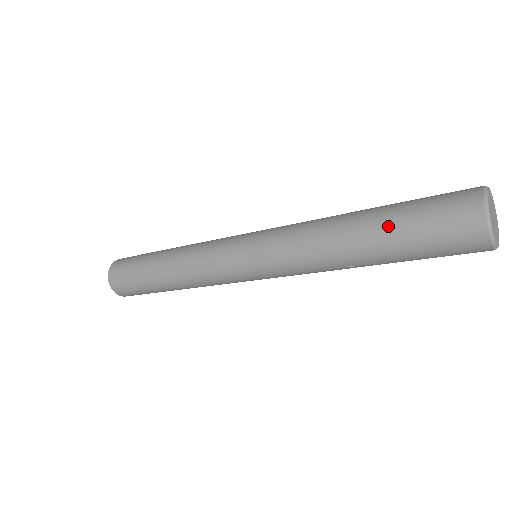
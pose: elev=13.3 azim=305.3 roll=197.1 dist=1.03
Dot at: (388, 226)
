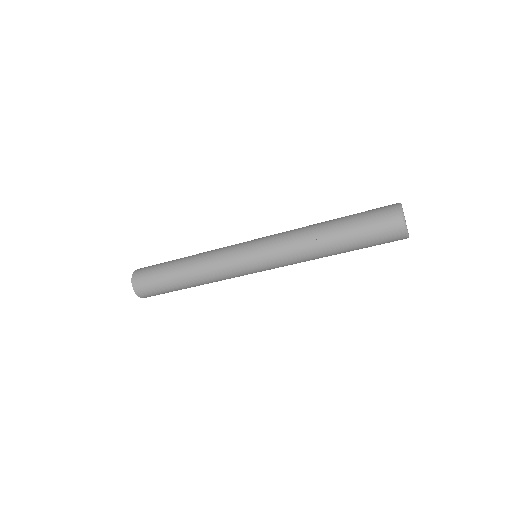
Dot at: (347, 217)
